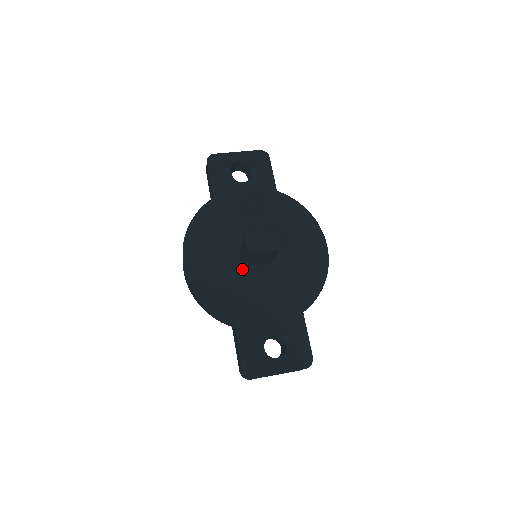
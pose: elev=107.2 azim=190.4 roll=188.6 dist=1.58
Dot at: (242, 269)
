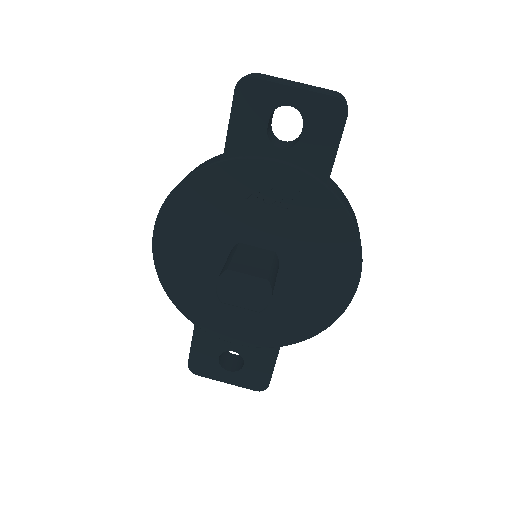
Dot at: occluded
